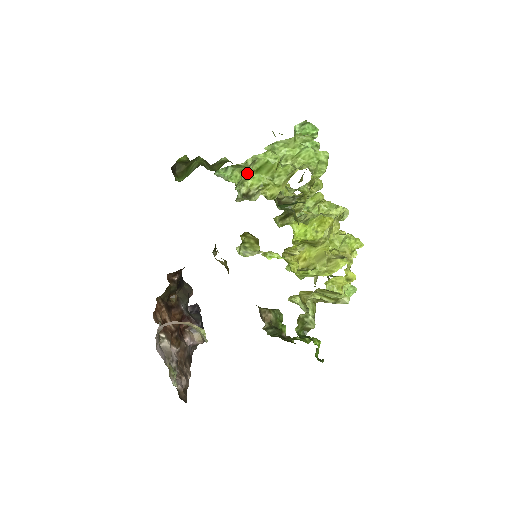
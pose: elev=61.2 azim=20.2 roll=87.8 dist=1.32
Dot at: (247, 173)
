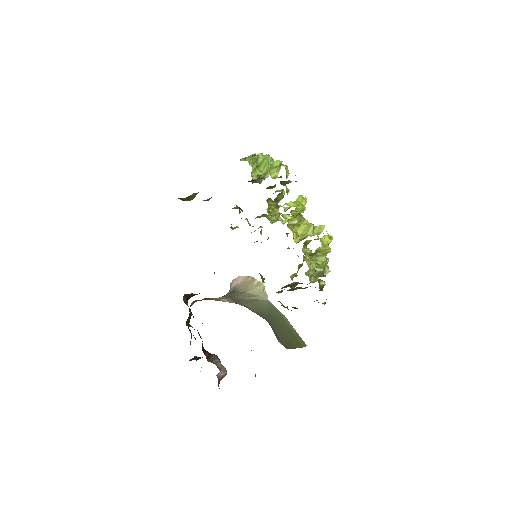
Dot at: (255, 165)
